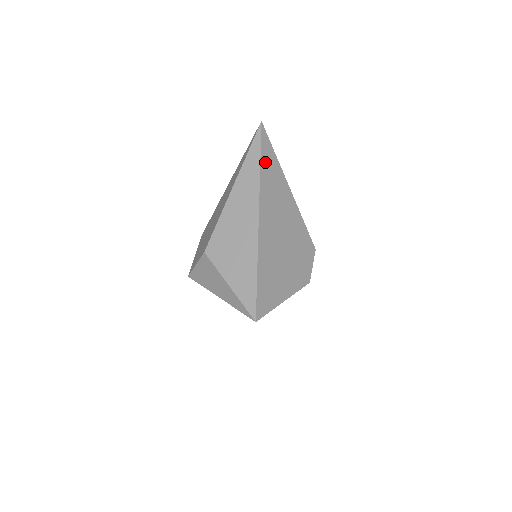
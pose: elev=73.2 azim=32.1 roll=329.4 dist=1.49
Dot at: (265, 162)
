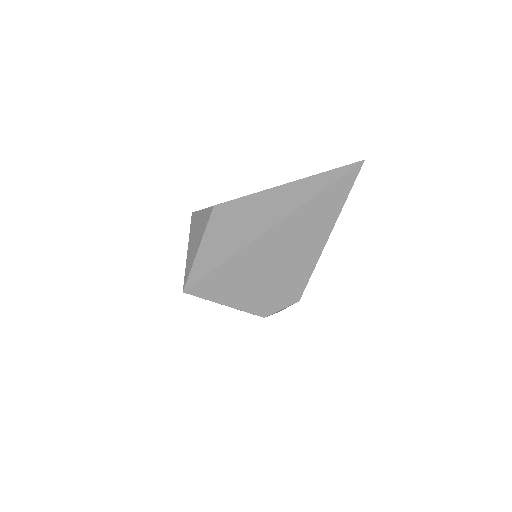
Dot at: (331, 192)
